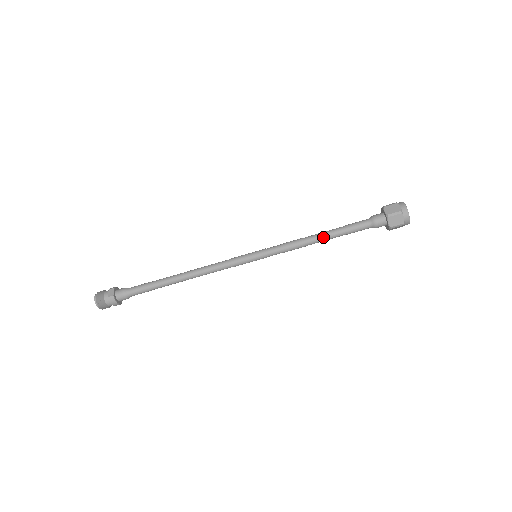
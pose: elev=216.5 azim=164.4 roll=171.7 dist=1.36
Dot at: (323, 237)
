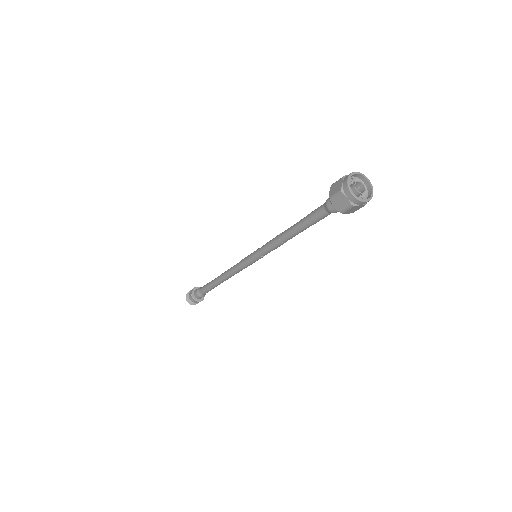
Dot at: (291, 232)
